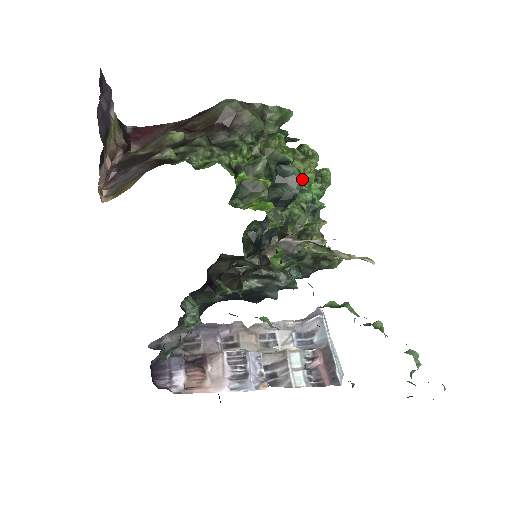
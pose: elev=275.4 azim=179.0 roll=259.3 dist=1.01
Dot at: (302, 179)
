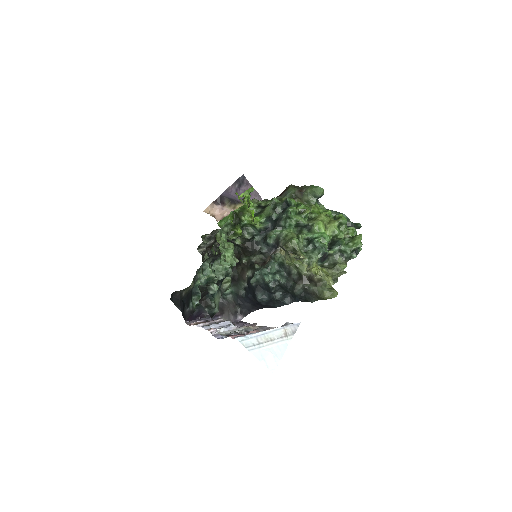
Dot at: (312, 224)
